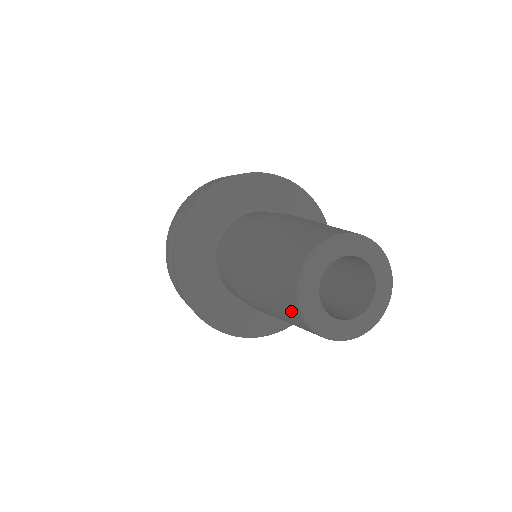
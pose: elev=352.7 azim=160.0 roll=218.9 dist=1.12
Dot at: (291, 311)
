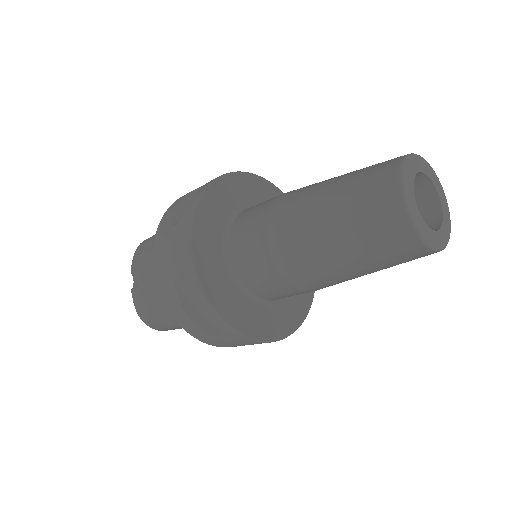
Dot at: (411, 255)
